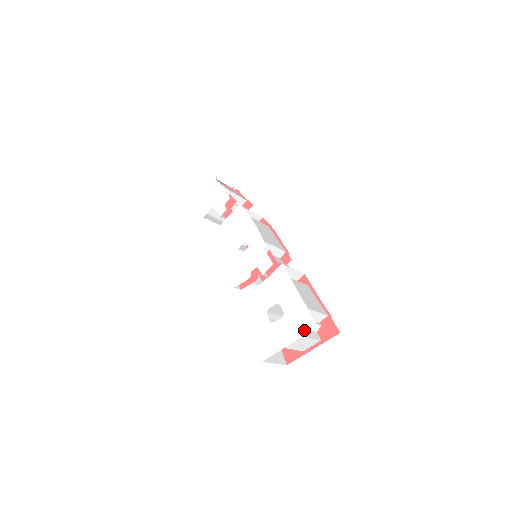
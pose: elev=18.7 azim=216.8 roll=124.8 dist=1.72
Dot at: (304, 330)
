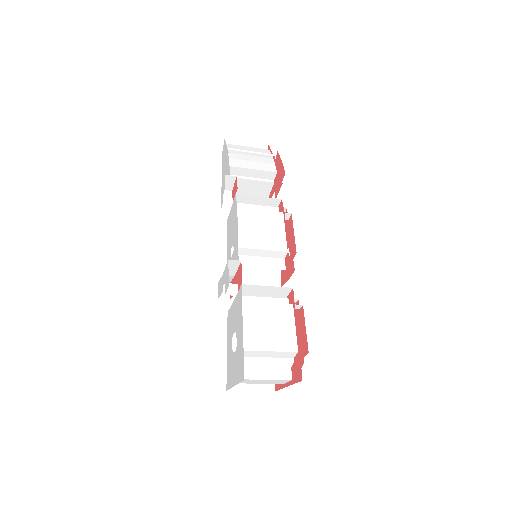
Dot at: (240, 377)
